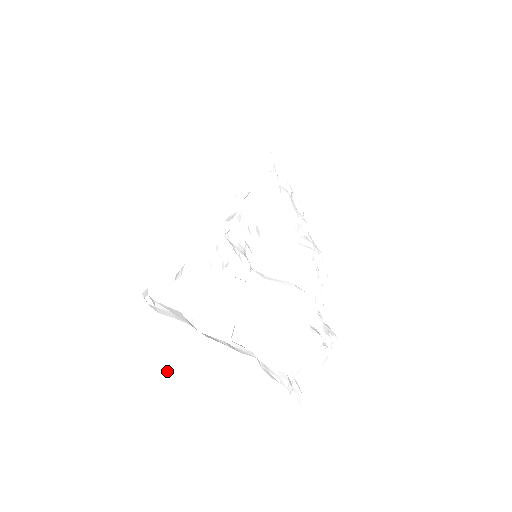
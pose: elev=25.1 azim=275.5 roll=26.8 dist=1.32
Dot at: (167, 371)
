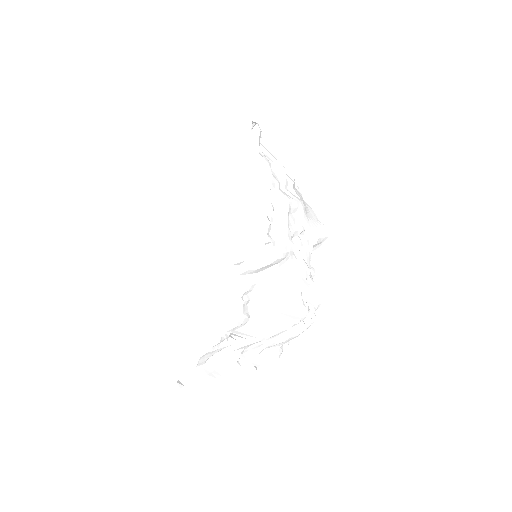
Dot at: occluded
